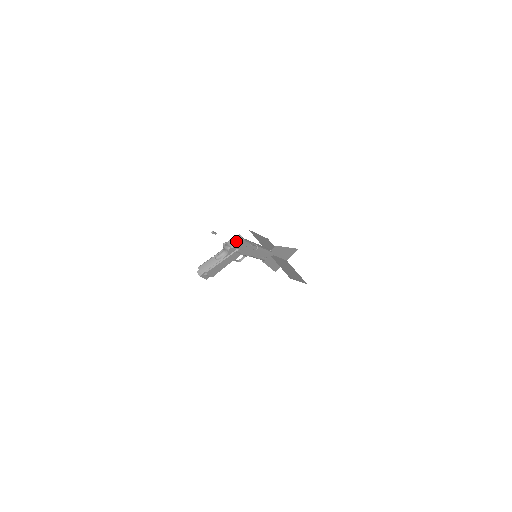
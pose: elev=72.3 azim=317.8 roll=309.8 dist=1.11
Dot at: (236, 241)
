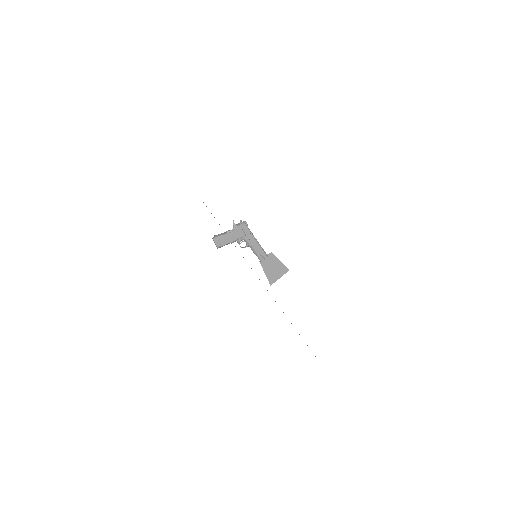
Dot at: (242, 223)
